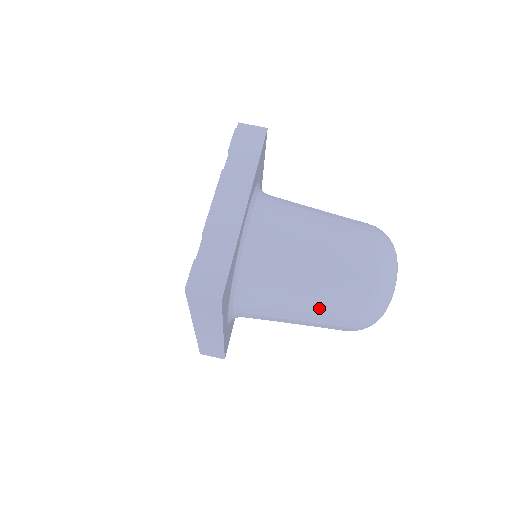
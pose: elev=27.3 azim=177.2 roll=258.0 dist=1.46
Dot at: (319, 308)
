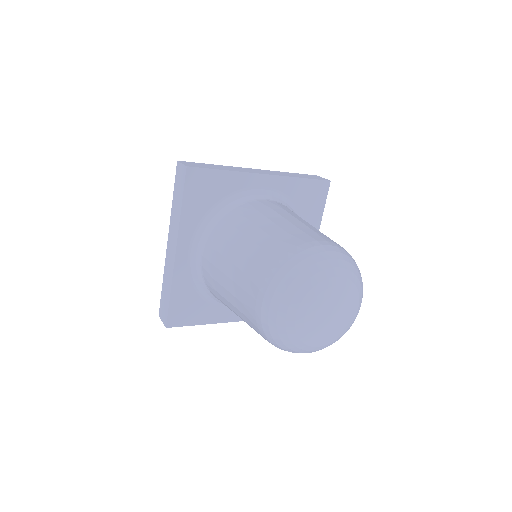
Dot at: (247, 258)
